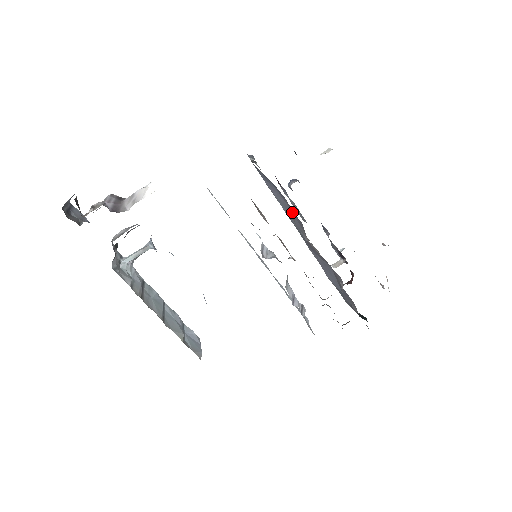
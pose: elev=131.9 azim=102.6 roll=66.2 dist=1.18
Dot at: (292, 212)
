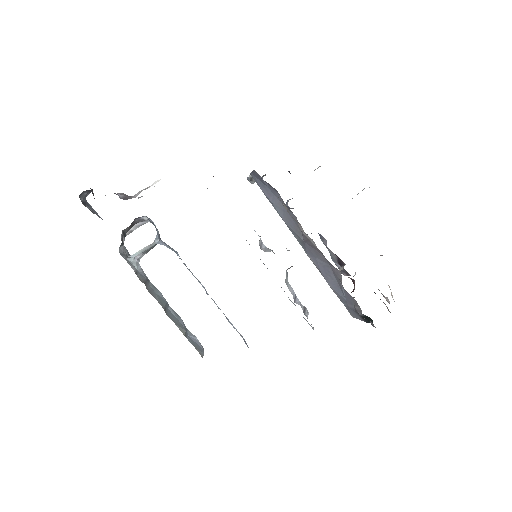
Dot at: occluded
